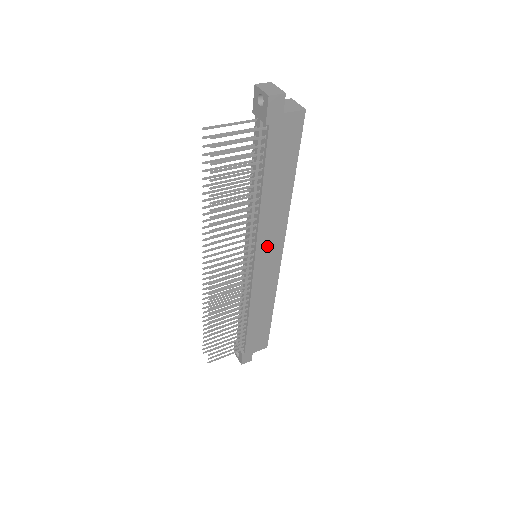
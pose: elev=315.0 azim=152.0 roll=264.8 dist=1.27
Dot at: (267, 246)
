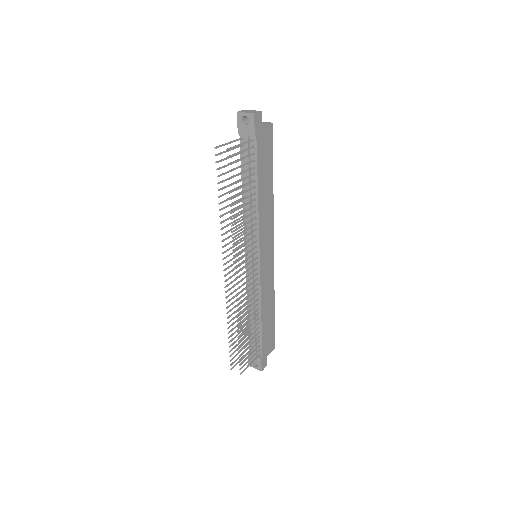
Dot at: (265, 242)
